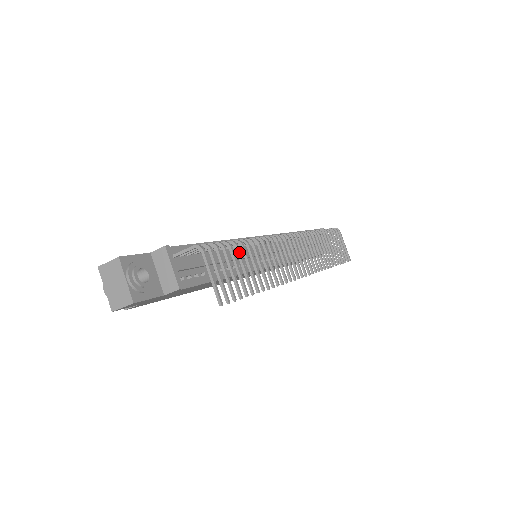
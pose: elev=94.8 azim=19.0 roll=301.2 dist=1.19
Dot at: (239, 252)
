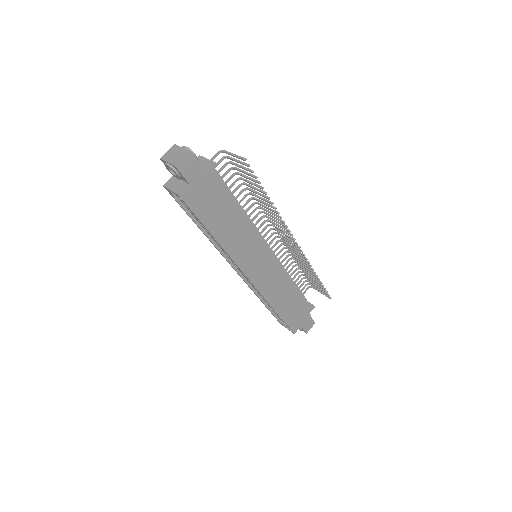
Dot at: (245, 179)
